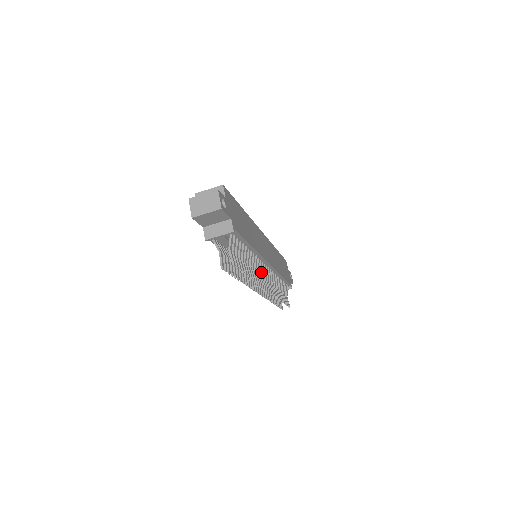
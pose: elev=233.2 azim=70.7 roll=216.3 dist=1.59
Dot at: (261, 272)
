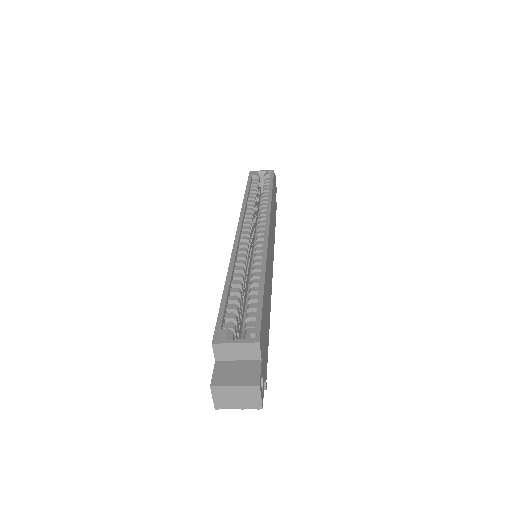
Dot at: occluded
